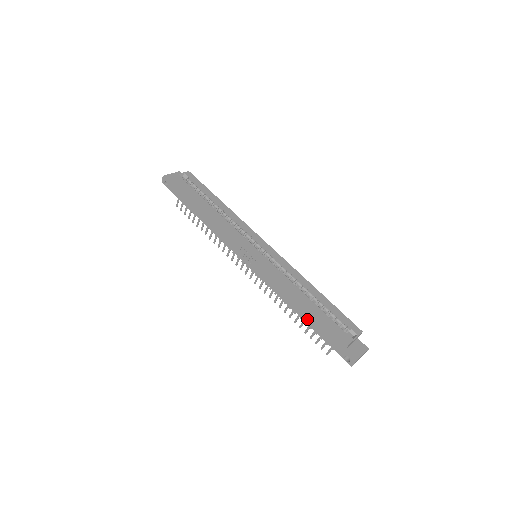
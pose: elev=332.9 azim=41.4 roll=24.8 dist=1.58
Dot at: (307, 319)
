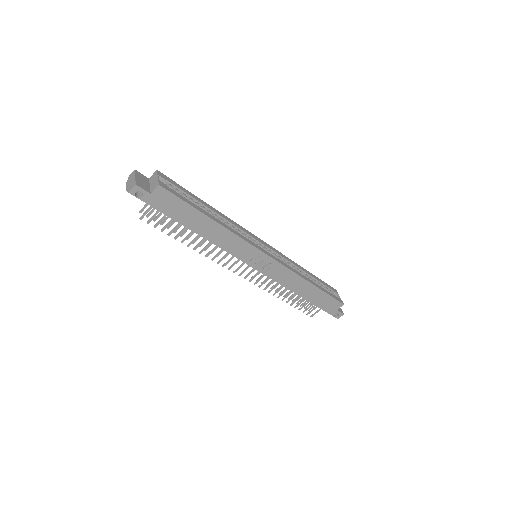
Dot at: (310, 298)
